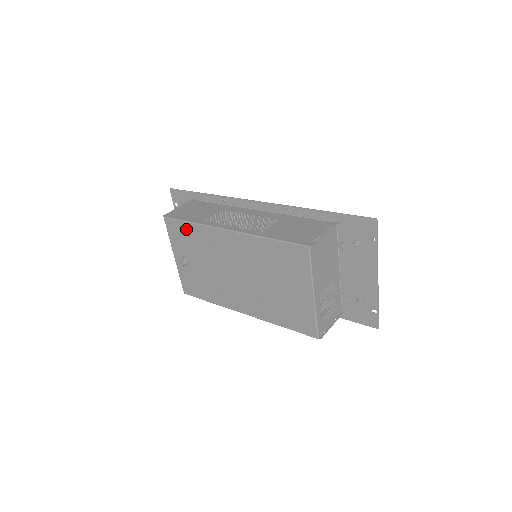
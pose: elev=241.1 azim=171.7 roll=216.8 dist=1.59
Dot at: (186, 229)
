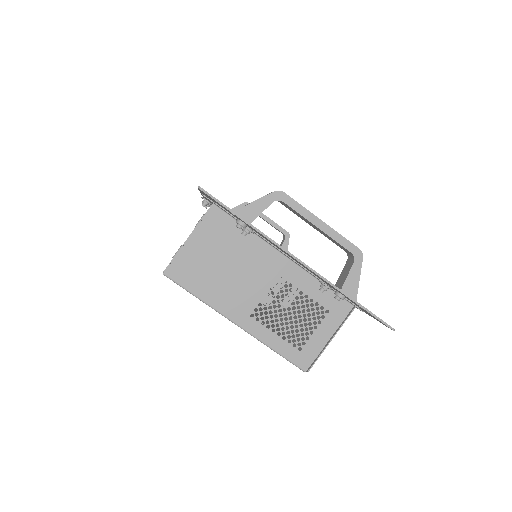
Dot at: occluded
